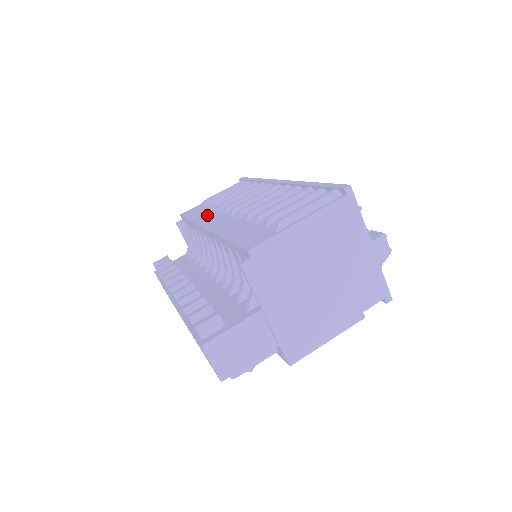
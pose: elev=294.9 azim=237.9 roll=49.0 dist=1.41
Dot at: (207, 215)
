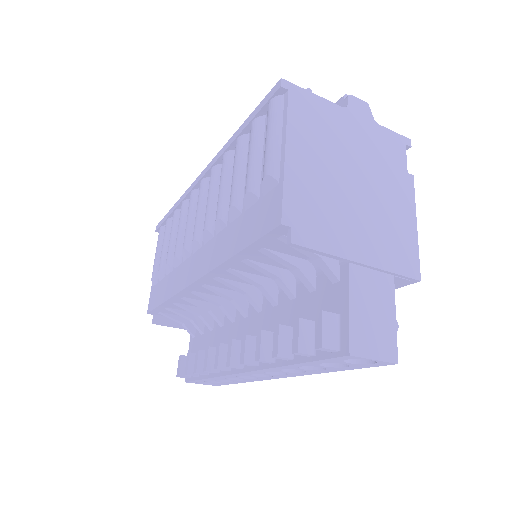
Dot at: (175, 278)
